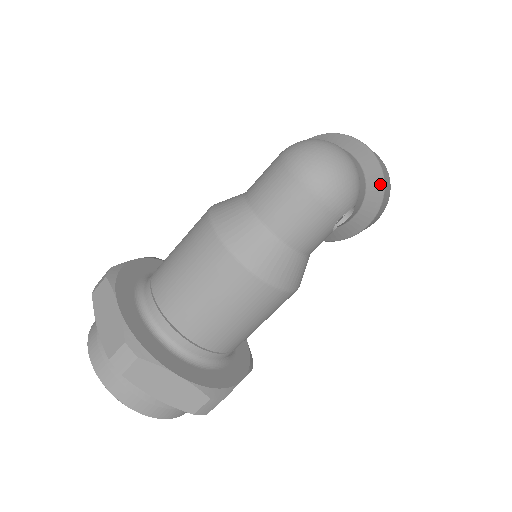
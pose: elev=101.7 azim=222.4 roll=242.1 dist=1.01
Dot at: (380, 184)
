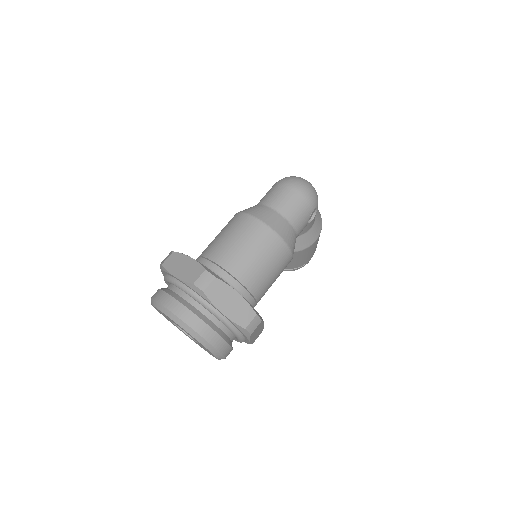
Dot at: (320, 215)
